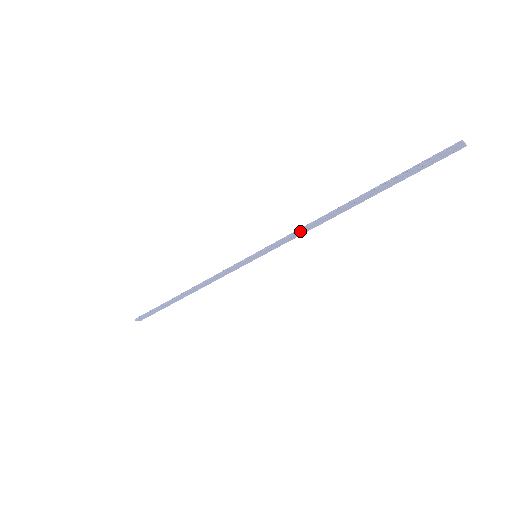
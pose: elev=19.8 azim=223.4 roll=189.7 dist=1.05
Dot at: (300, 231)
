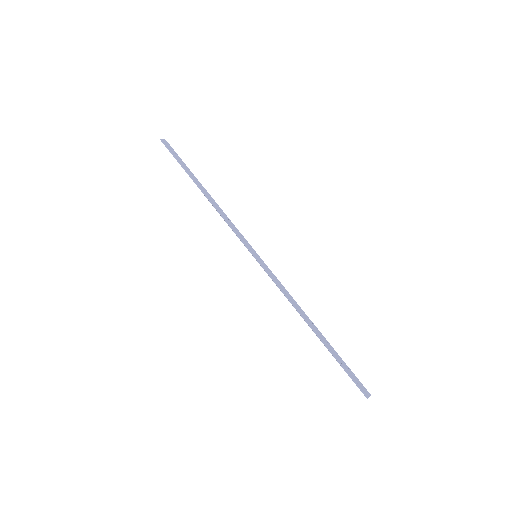
Dot at: (284, 294)
